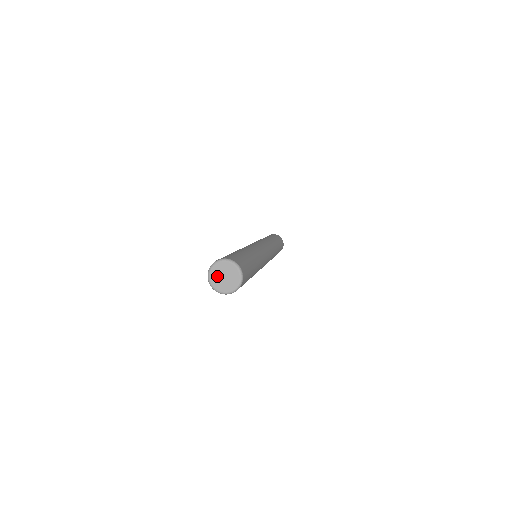
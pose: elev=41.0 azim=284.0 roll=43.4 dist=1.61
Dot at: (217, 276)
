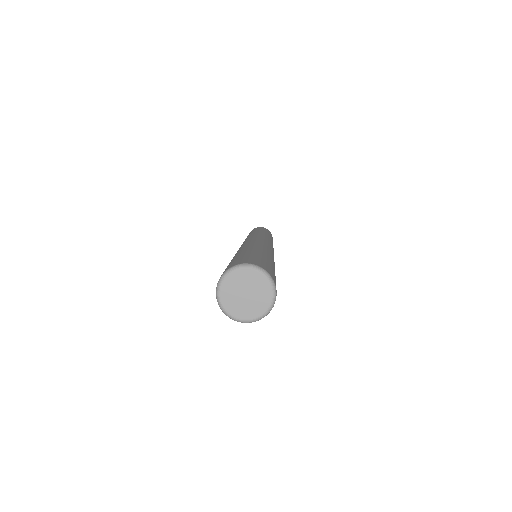
Dot at: (233, 292)
